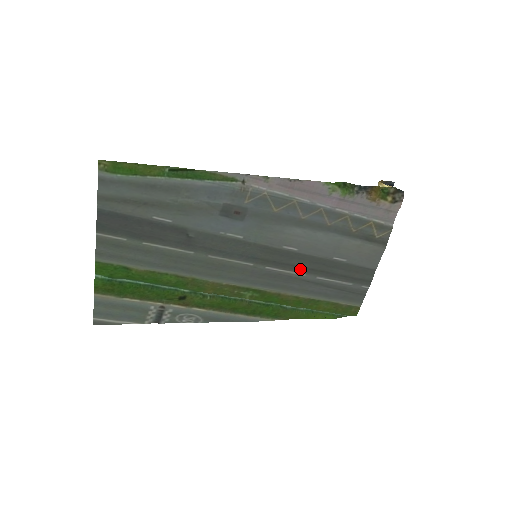
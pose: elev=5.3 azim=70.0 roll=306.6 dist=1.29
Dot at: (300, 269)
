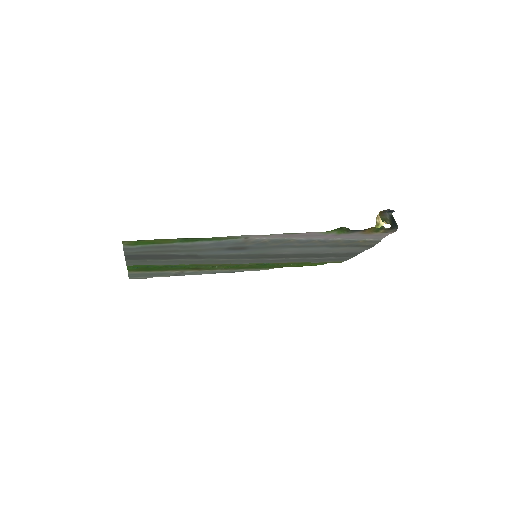
Dot at: (293, 257)
